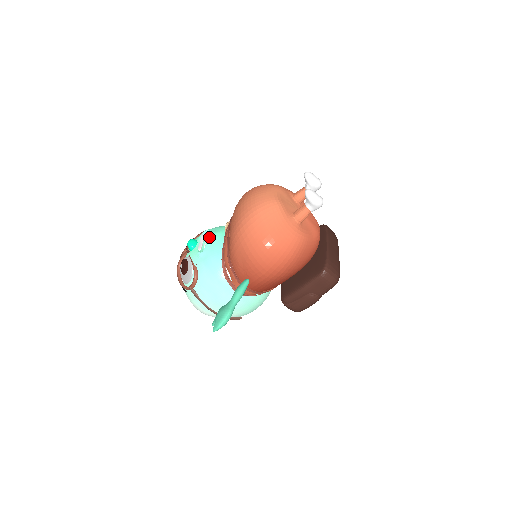
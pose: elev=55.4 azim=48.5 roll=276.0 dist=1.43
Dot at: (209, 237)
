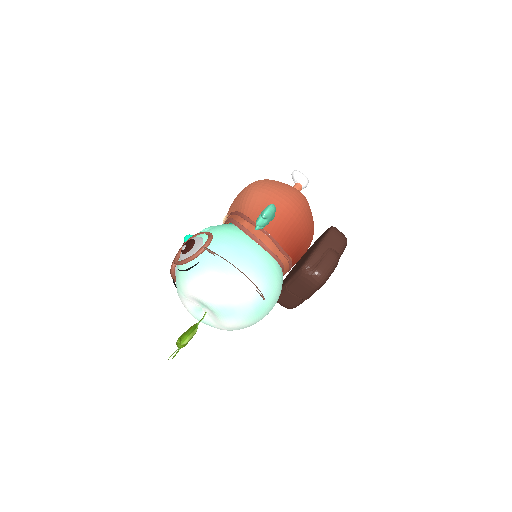
Dot at: occluded
